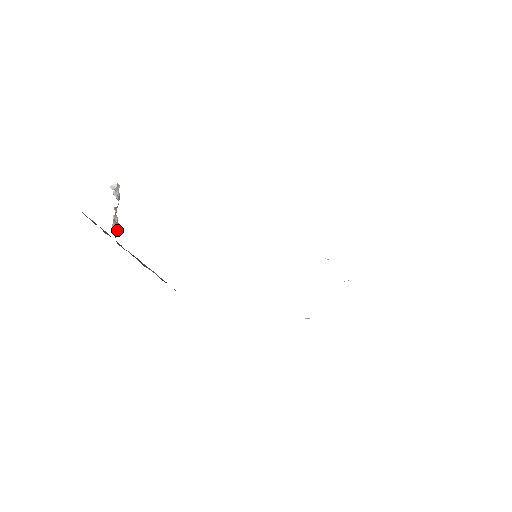
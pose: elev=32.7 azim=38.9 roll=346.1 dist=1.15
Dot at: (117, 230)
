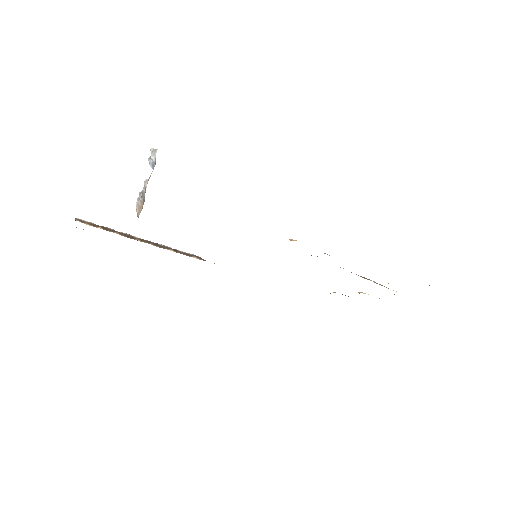
Dot at: (141, 208)
